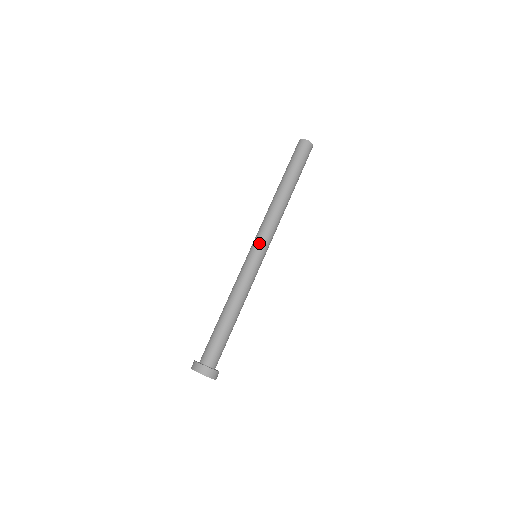
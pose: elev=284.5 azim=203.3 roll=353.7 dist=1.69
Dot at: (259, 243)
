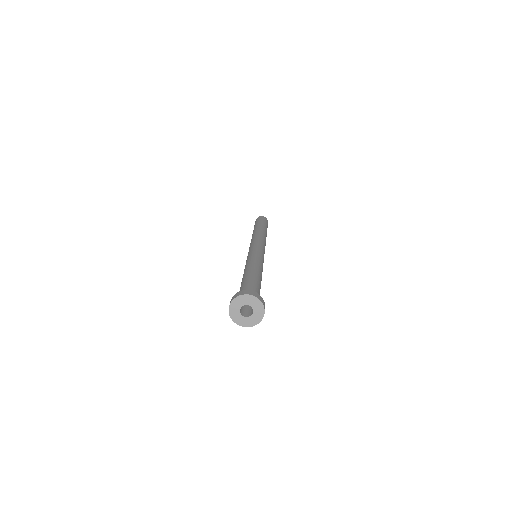
Dot at: (251, 247)
